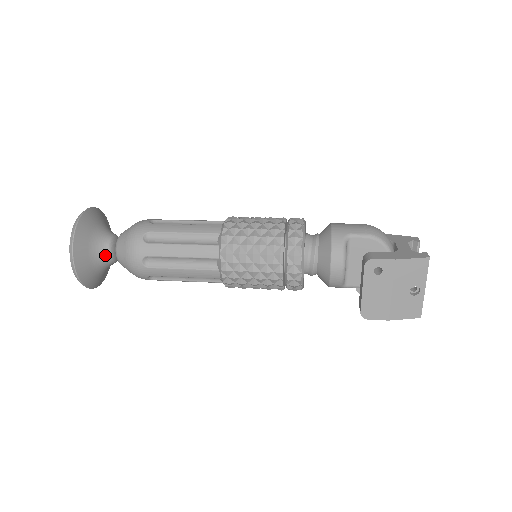
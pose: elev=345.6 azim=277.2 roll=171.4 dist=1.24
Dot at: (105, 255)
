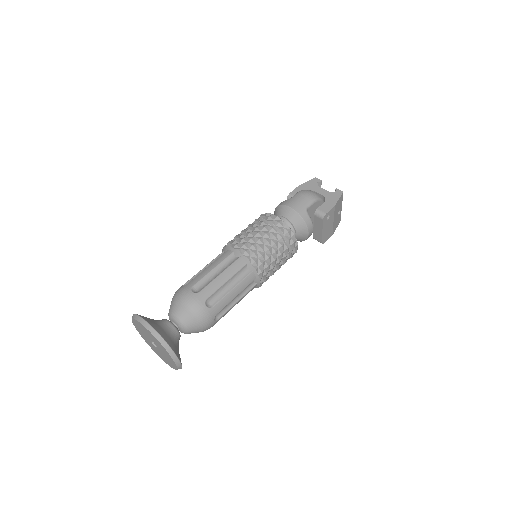
Dot at: (179, 339)
